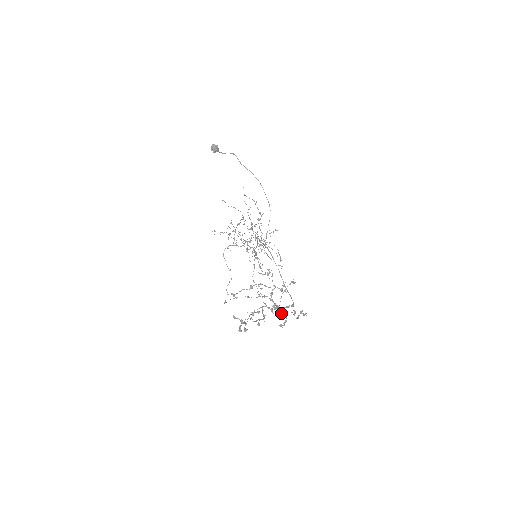
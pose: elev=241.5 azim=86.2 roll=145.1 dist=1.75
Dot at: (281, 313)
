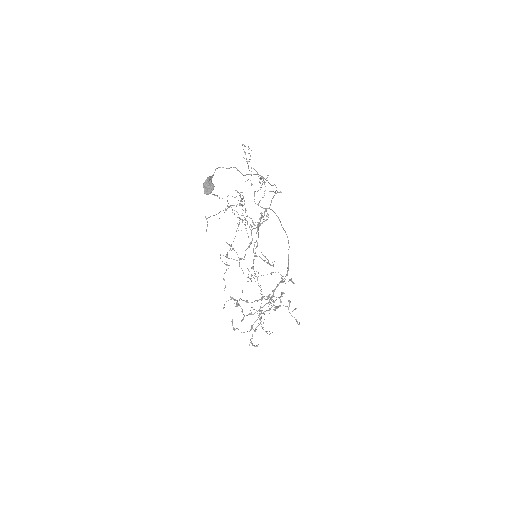
Dot at: (276, 297)
